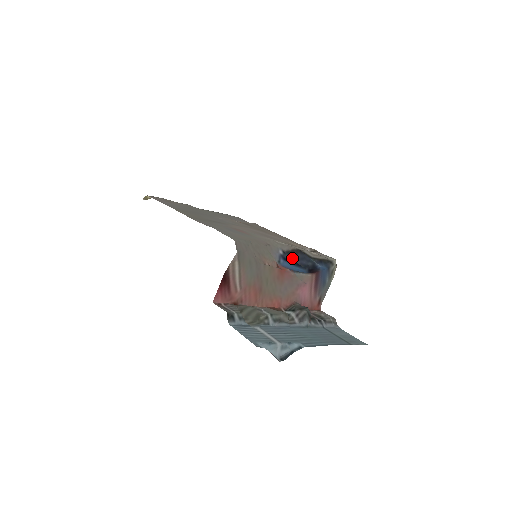
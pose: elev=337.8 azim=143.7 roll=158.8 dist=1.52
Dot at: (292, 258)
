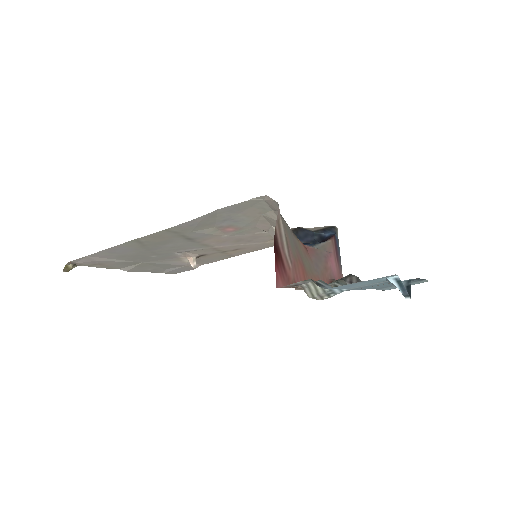
Dot at: occluded
